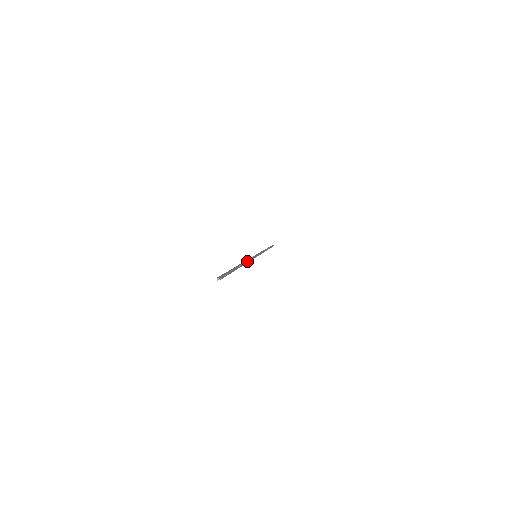
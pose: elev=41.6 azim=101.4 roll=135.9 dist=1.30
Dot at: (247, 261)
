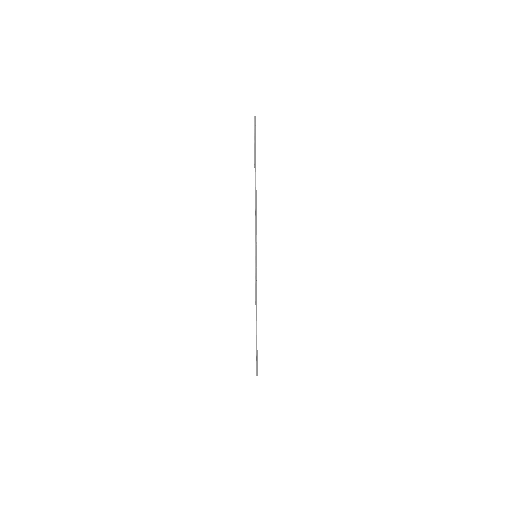
Dot at: (256, 300)
